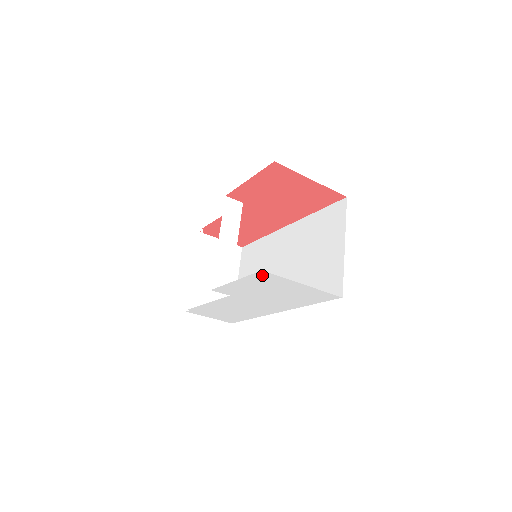
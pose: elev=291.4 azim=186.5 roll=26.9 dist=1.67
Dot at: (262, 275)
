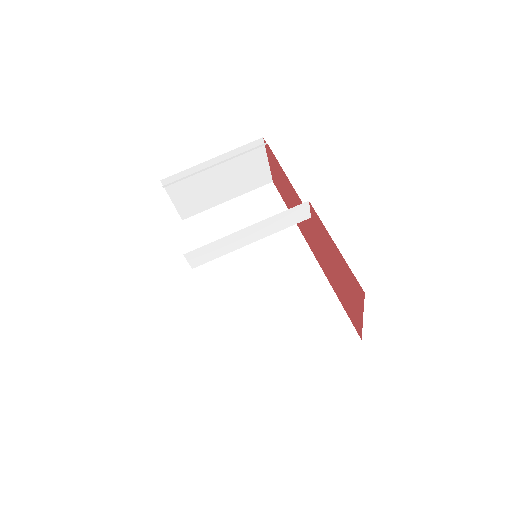
Dot at: occluded
